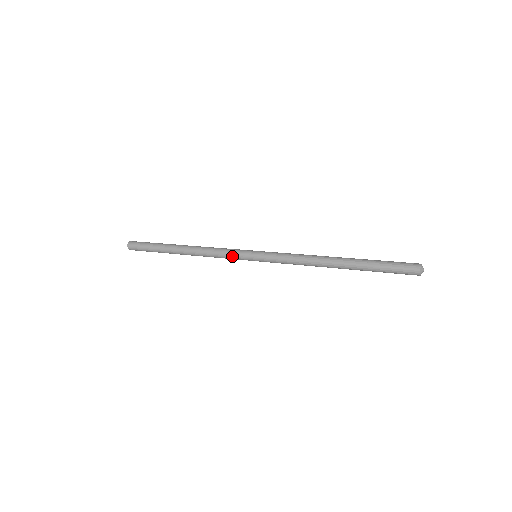
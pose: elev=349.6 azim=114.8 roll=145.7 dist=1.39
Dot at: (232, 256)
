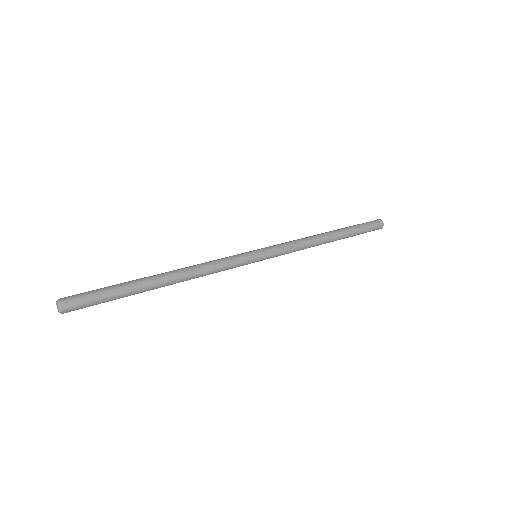
Dot at: (234, 260)
